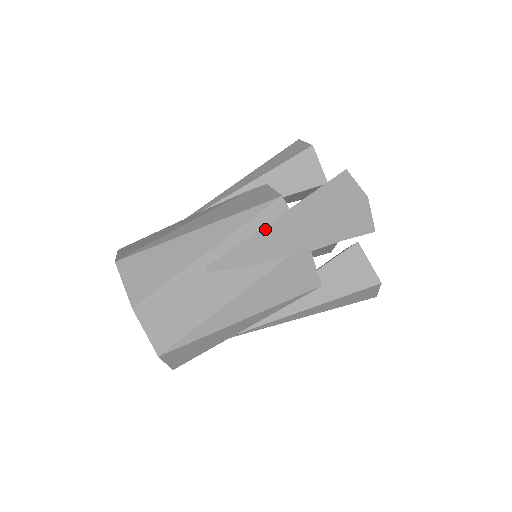
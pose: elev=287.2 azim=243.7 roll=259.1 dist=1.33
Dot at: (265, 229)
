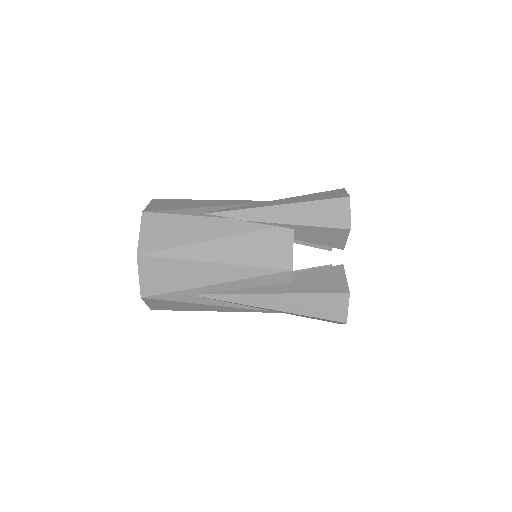
Dot at: (264, 202)
